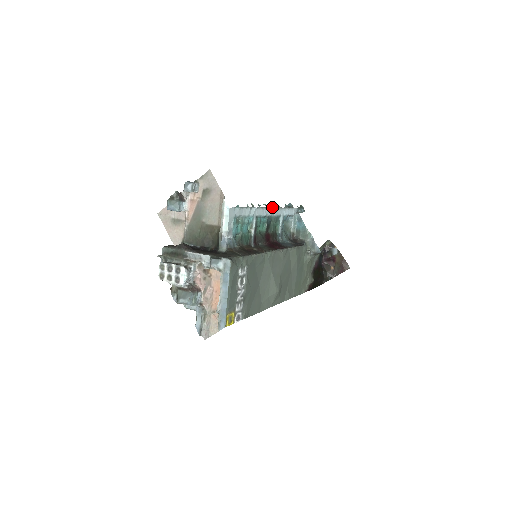
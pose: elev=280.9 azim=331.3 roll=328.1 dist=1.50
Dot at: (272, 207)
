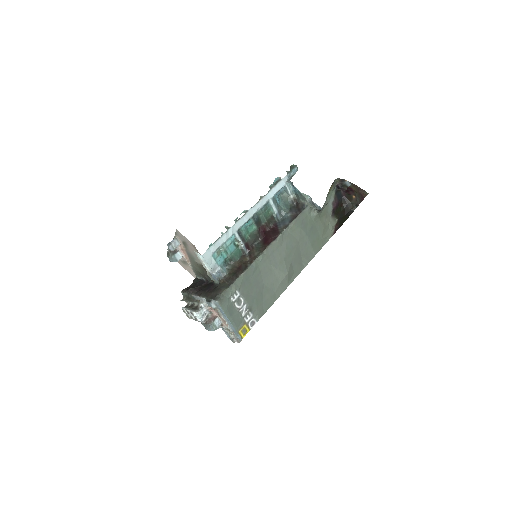
Dot at: occluded
